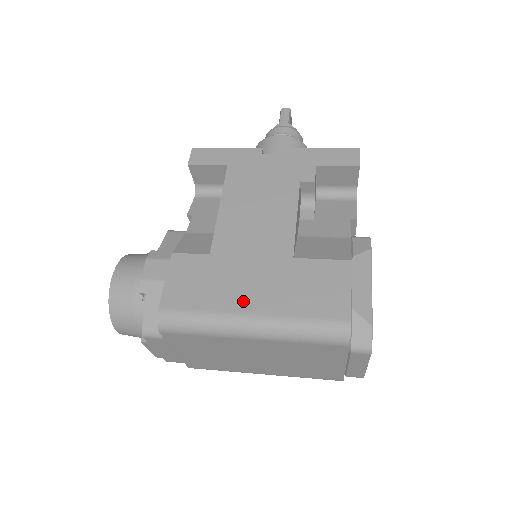
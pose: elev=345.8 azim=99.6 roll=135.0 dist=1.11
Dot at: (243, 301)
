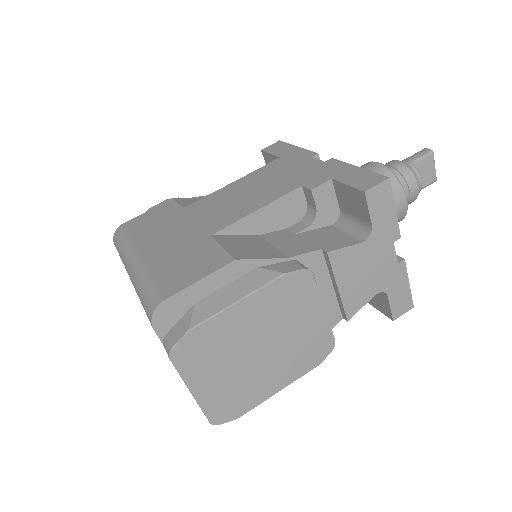
Dot at: (149, 245)
